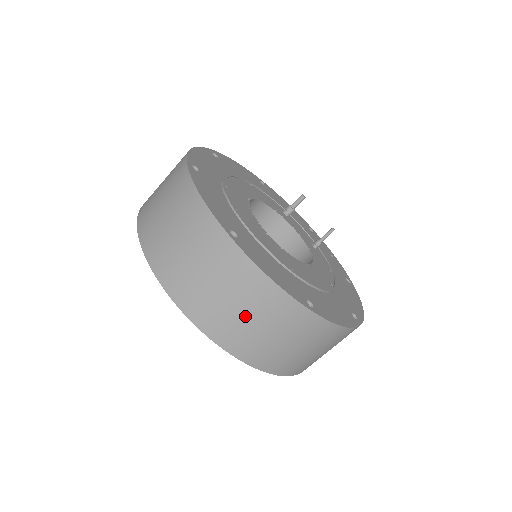
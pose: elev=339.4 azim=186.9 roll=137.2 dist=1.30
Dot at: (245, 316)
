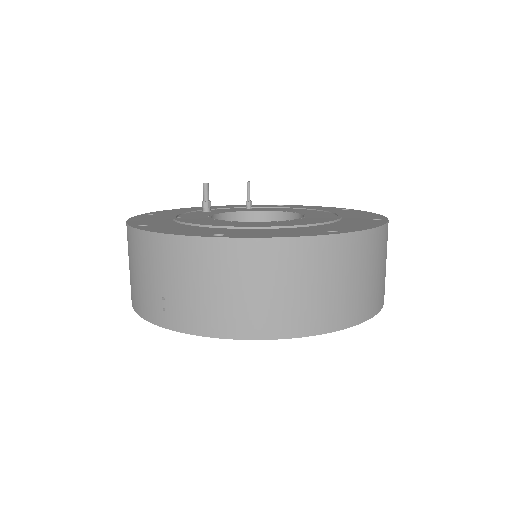
Dot at: (379, 272)
